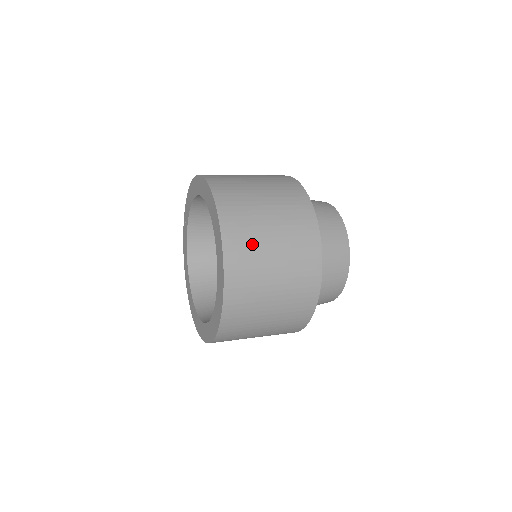
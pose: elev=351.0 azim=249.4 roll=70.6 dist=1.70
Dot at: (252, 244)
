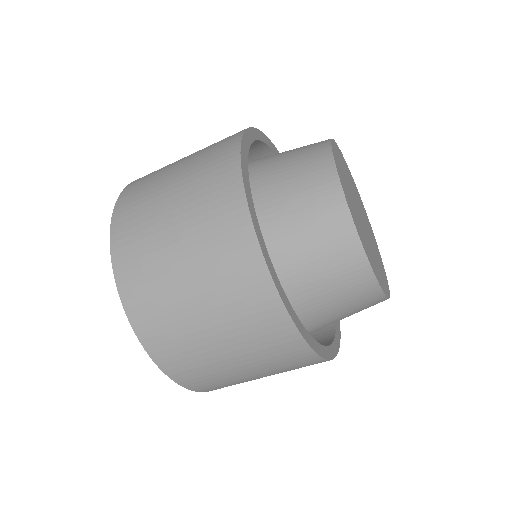
Dot at: occluded
